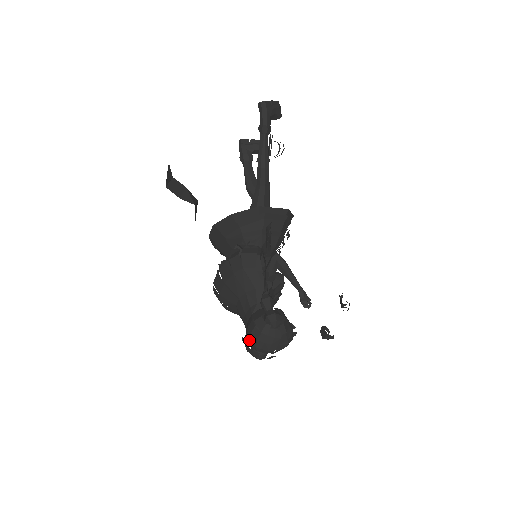
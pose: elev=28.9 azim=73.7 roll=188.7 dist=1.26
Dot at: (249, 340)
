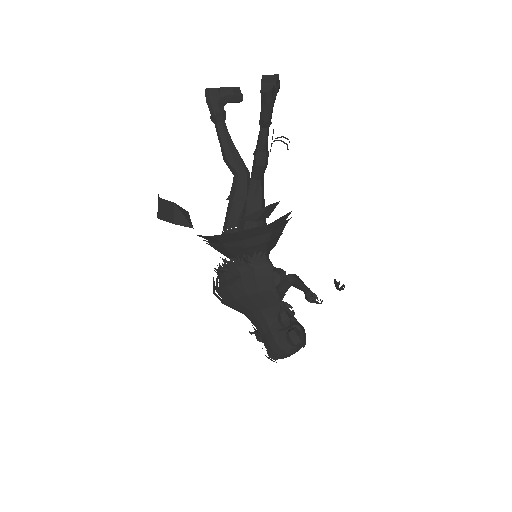
Dot at: (271, 354)
